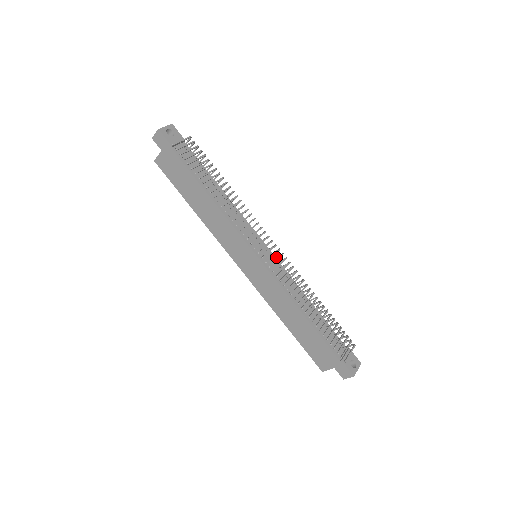
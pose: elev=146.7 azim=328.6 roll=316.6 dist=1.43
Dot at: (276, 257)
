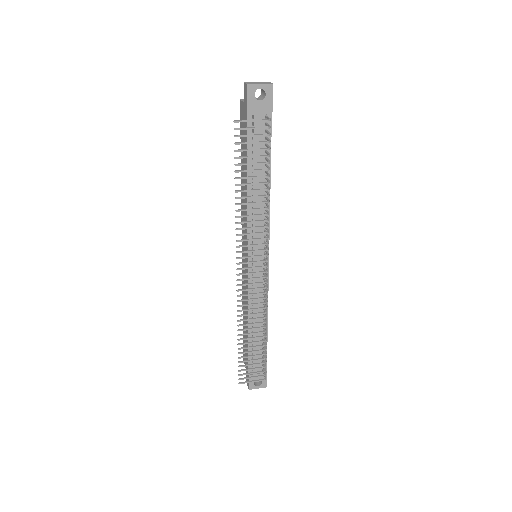
Dot at: (265, 275)
